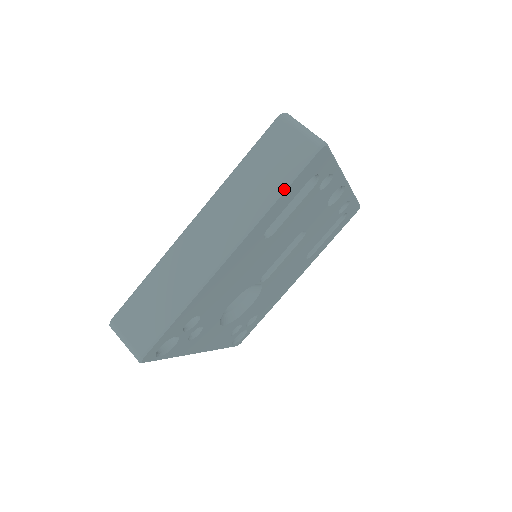
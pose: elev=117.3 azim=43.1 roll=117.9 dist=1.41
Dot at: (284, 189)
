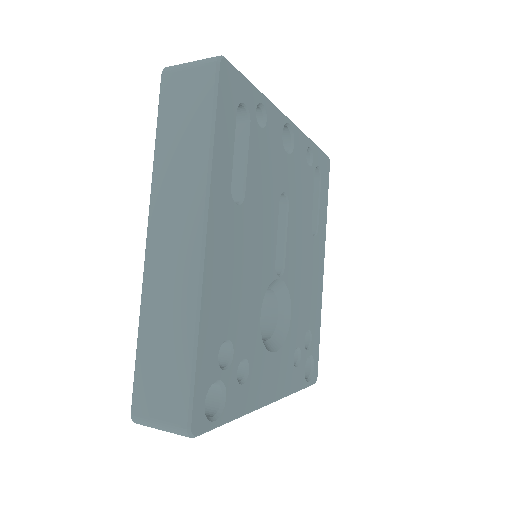
Dot at: (212, 126)
